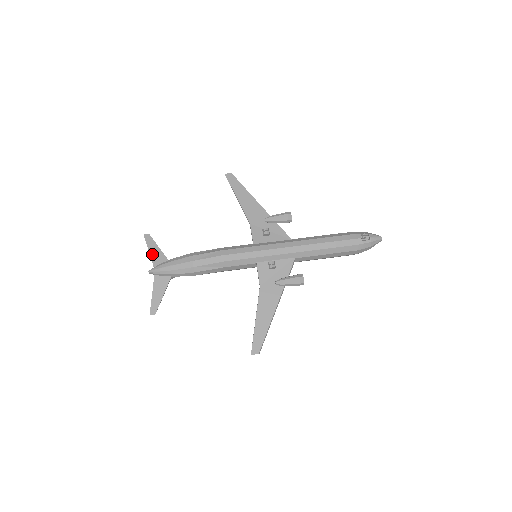
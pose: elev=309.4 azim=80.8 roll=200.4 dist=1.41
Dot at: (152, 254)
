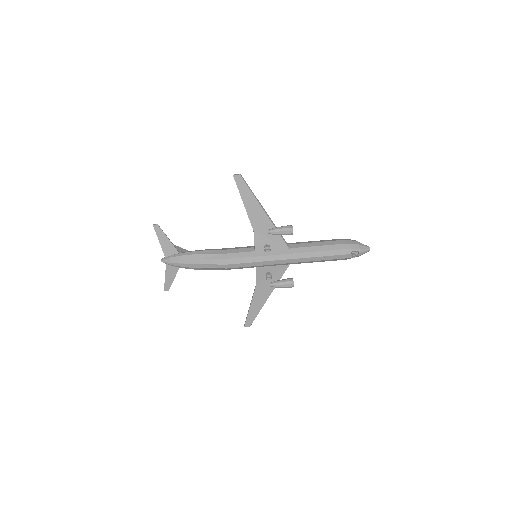
Dot at: (162, 245)
